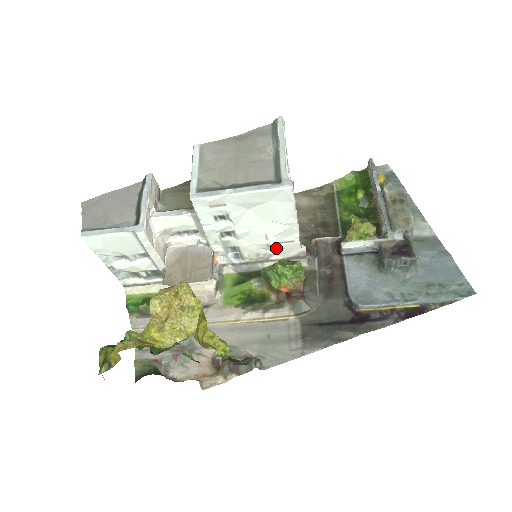
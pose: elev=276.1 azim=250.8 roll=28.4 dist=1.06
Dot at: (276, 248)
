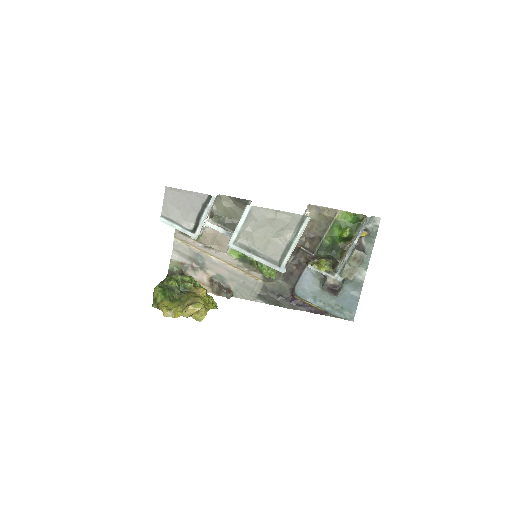
Dot at: occluded
